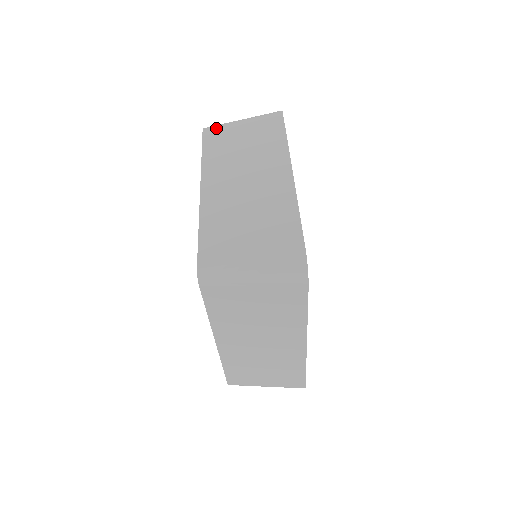
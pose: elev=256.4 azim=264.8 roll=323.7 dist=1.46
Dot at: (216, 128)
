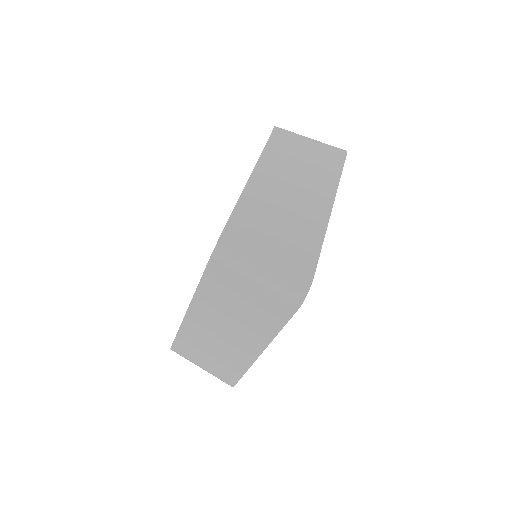
Dot at: (286, 133)
